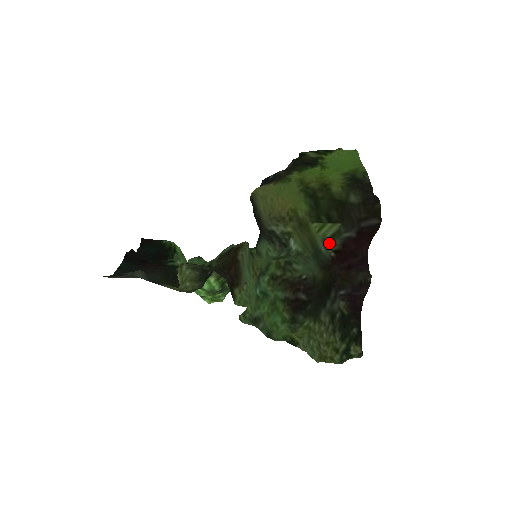
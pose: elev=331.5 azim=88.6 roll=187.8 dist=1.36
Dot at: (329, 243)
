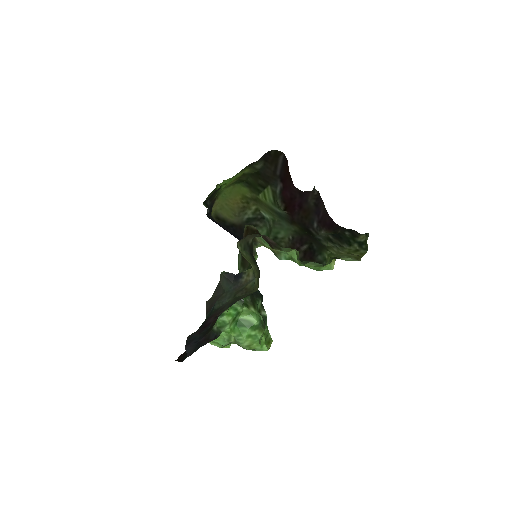
Dot at: (277, 205)
